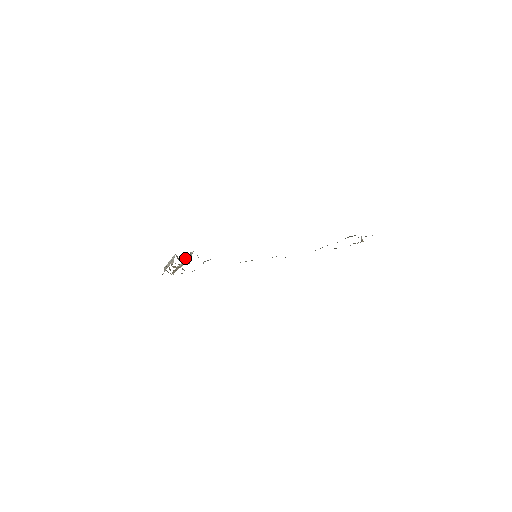
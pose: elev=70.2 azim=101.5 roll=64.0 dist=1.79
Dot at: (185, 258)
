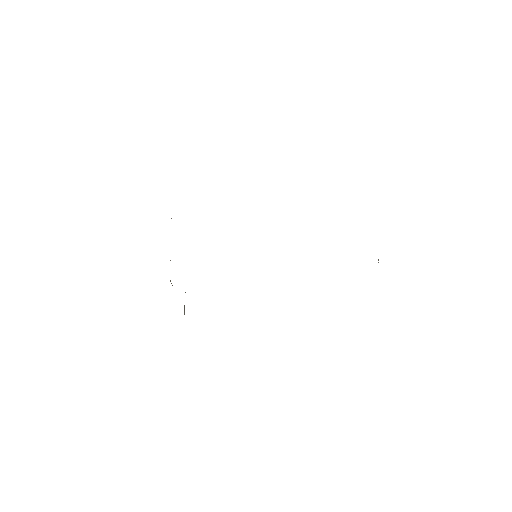
Dot at: occluded
